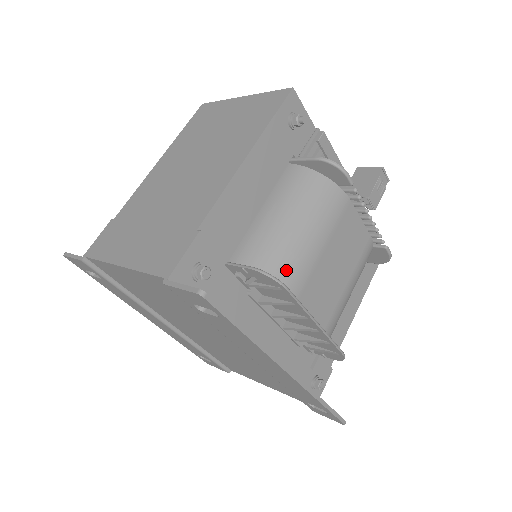
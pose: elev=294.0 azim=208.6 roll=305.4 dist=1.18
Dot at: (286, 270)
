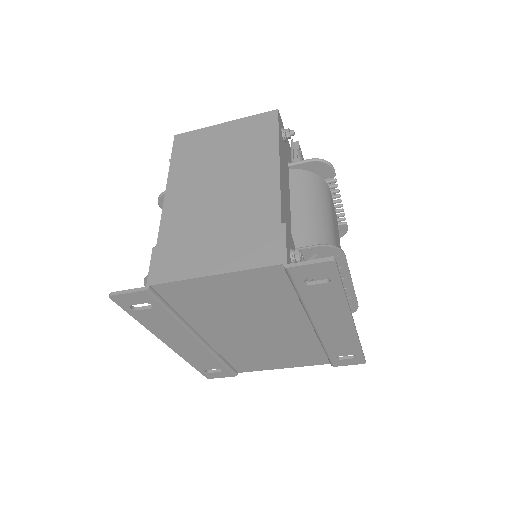
Dot at: occluded
